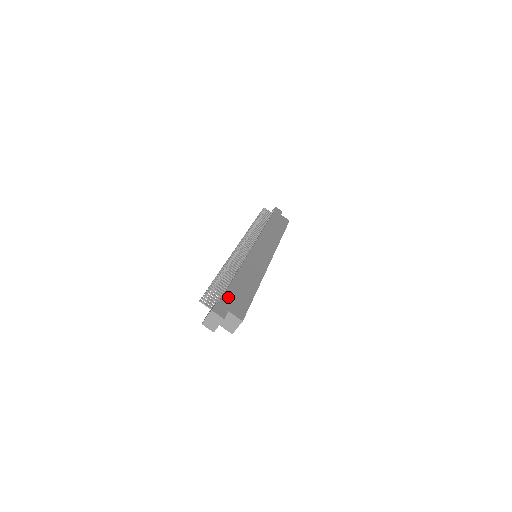
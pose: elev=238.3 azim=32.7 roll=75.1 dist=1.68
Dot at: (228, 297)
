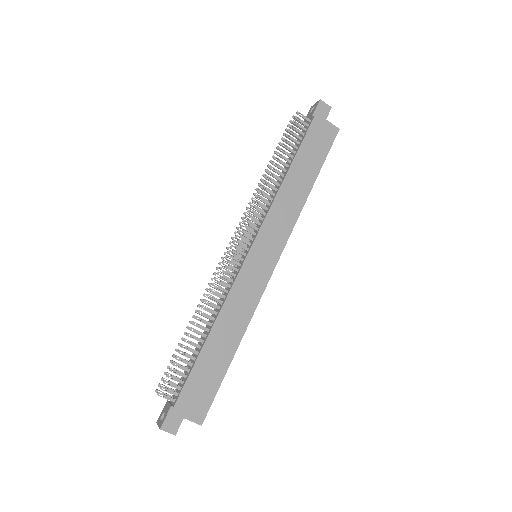
Dot at: (187, 392)
